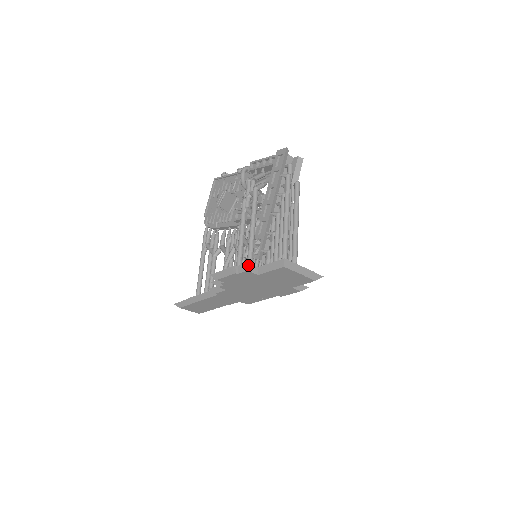
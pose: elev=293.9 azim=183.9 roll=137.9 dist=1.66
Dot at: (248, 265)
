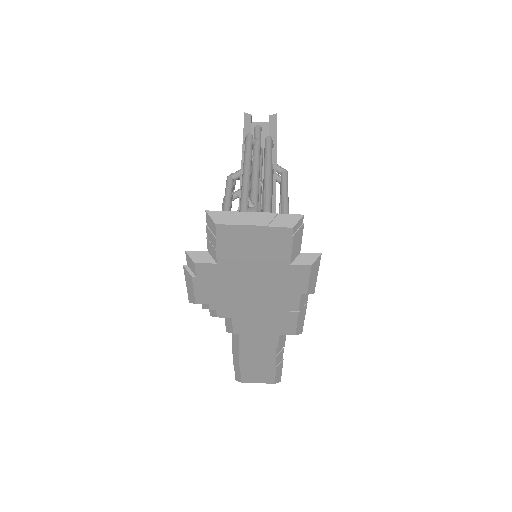
Dot at: (190, 254)
